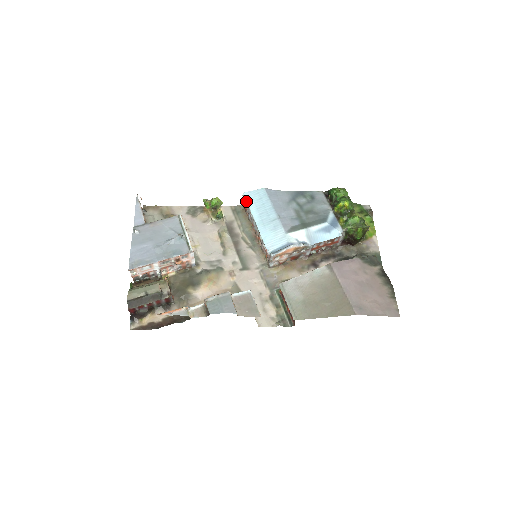
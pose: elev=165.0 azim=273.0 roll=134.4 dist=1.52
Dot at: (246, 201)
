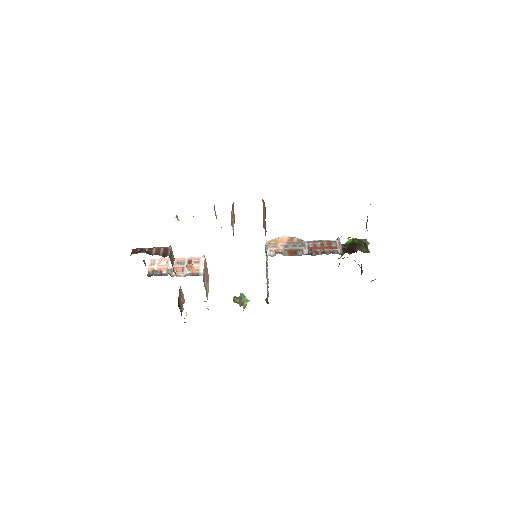
Dot at: occluded
